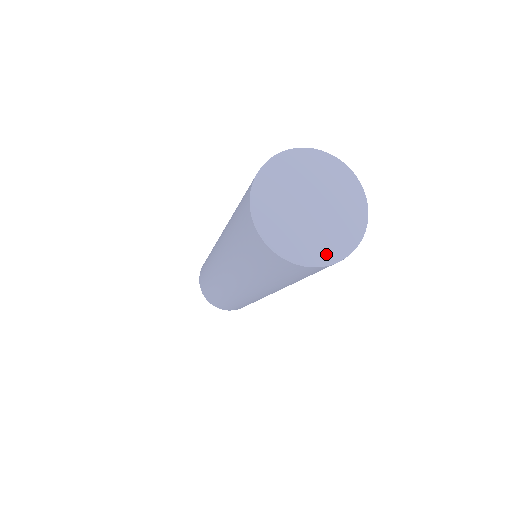
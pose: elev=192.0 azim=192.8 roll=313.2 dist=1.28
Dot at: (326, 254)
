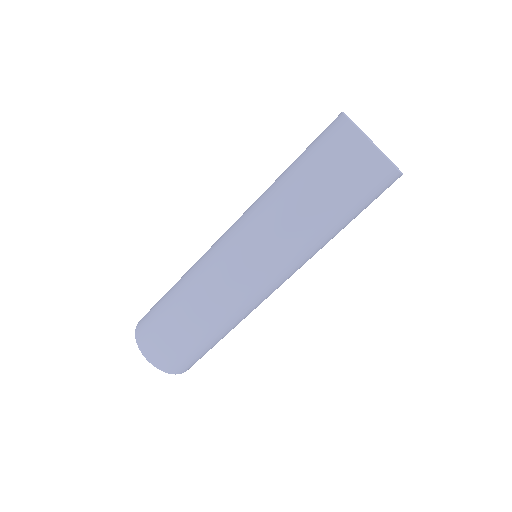
Dot at: occluded
